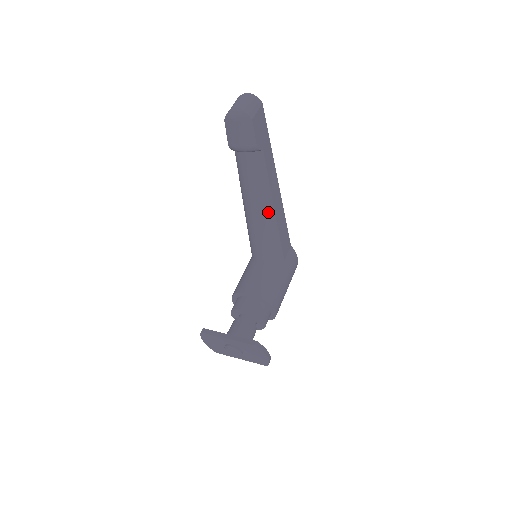
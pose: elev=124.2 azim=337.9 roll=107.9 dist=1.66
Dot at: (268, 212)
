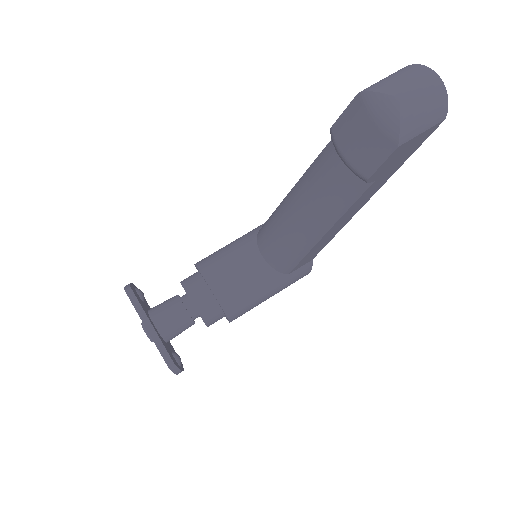
Dot at: (311, 235)
